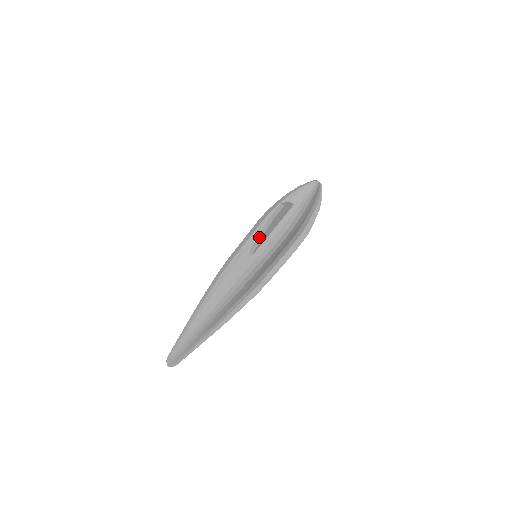
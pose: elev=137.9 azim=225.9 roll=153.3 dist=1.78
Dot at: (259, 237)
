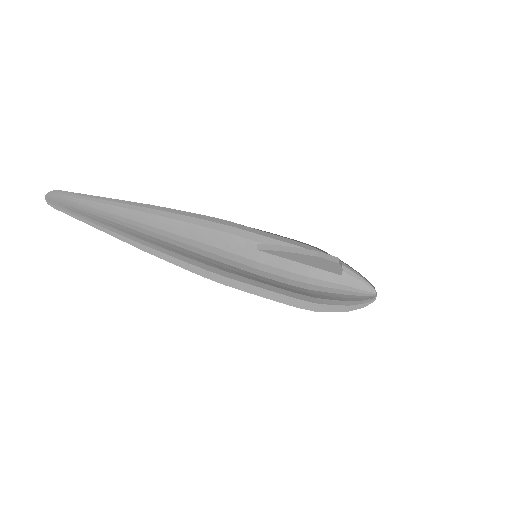
Dot at: (286, 248)
